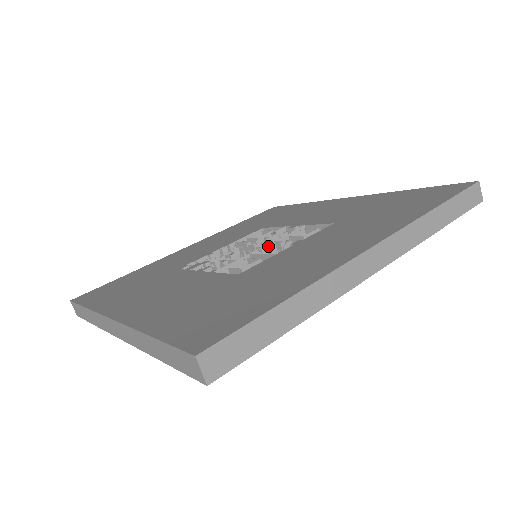
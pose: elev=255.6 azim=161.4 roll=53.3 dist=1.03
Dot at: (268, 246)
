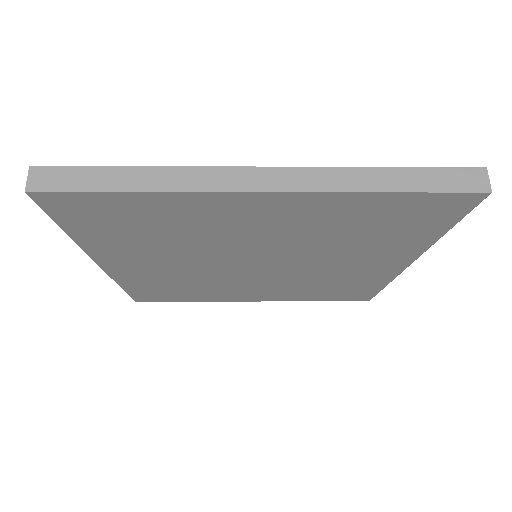
Dot at: occluded
